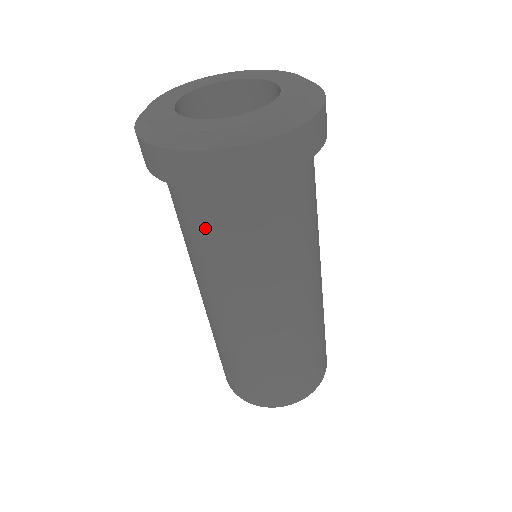
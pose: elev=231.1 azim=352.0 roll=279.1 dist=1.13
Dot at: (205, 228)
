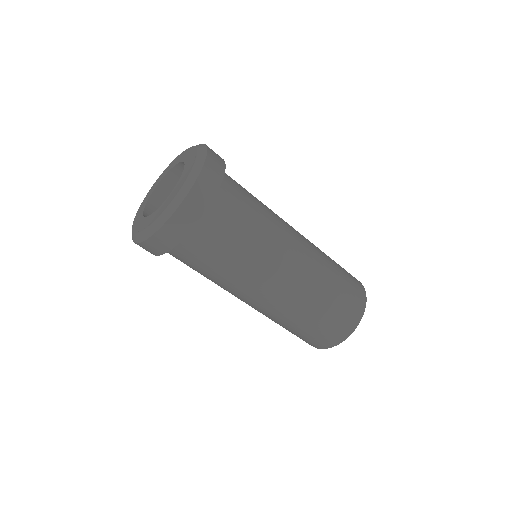
Dot at: (228, 237)
